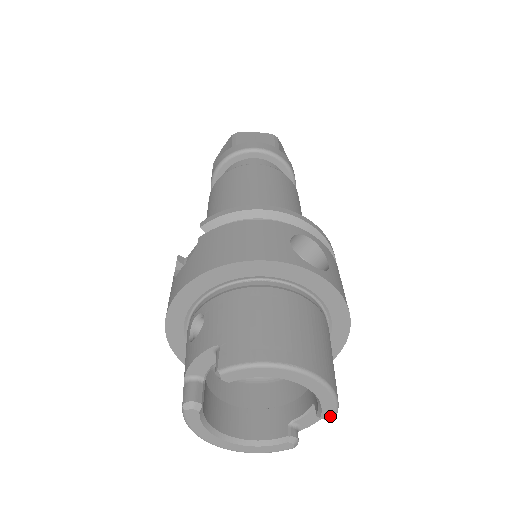
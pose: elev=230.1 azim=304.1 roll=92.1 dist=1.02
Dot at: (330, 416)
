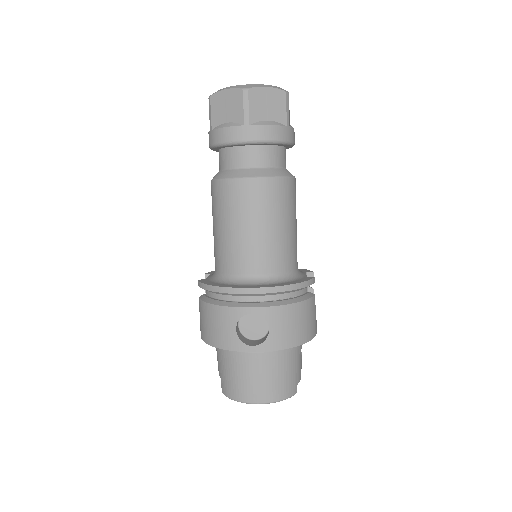
Dot at: occluded
